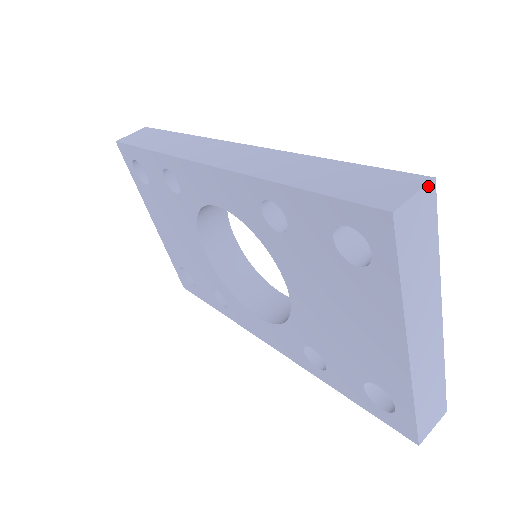
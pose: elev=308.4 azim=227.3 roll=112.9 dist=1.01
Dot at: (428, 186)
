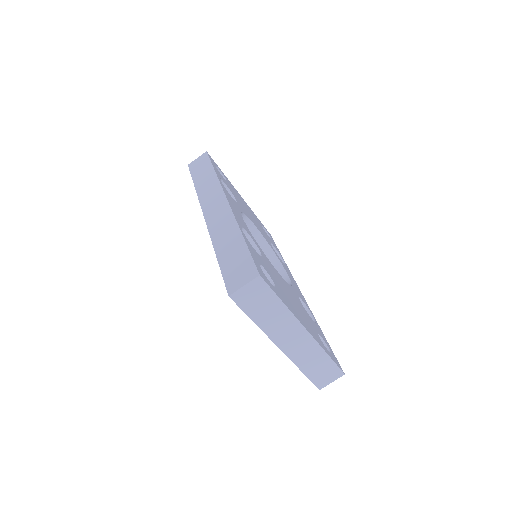
Dot at: (255, 280)
